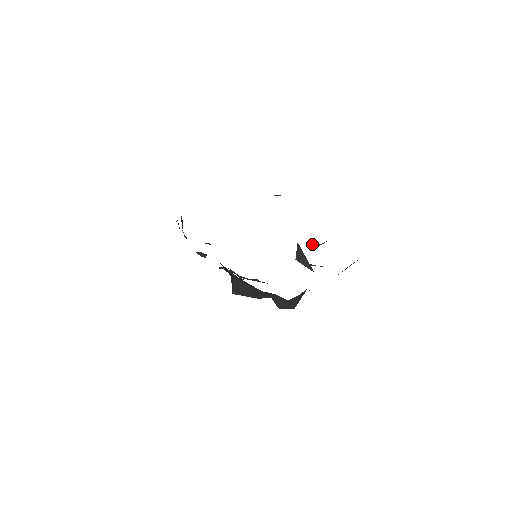
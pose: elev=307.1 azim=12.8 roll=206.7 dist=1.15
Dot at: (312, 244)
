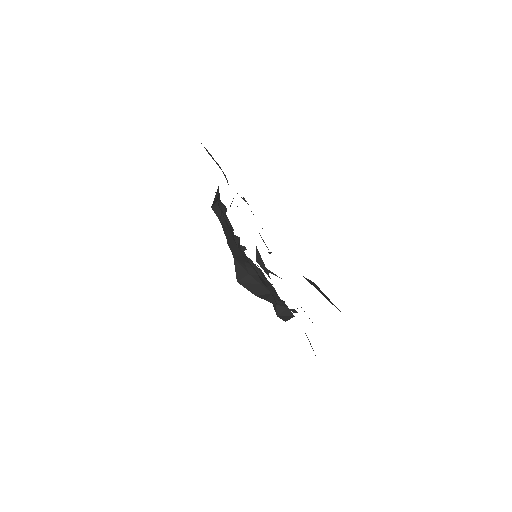
Dot at: occluded
